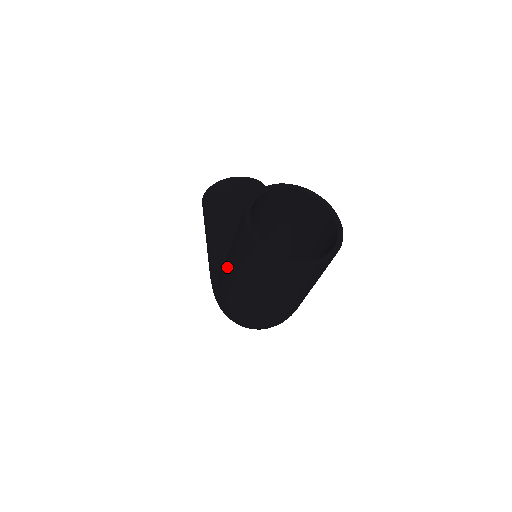
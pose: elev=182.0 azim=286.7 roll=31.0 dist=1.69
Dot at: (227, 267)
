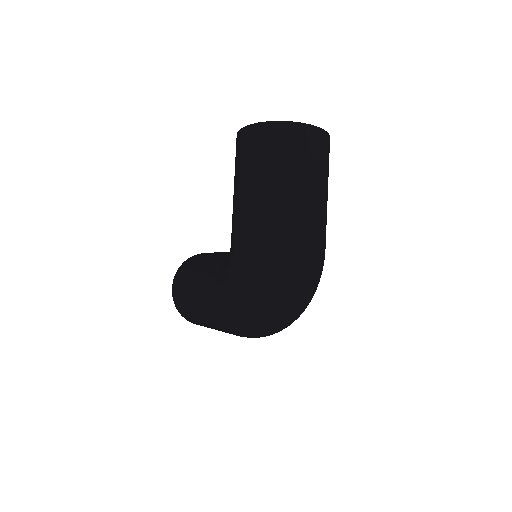
Dot at: (238, 210)
